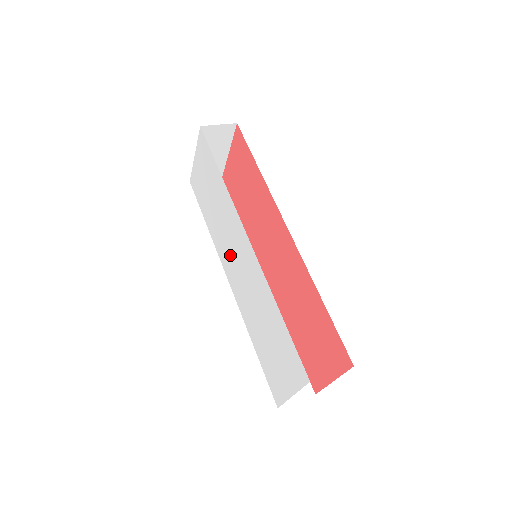
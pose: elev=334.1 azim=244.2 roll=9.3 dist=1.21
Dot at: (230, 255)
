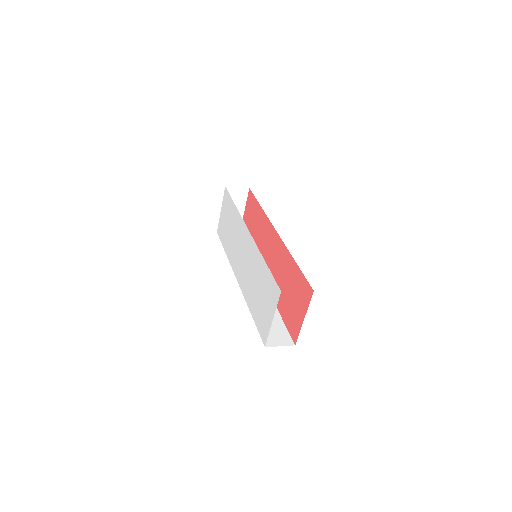
Dot at: (238, 257)
